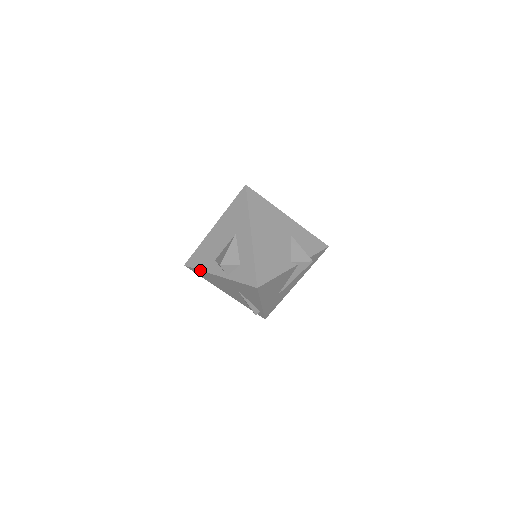
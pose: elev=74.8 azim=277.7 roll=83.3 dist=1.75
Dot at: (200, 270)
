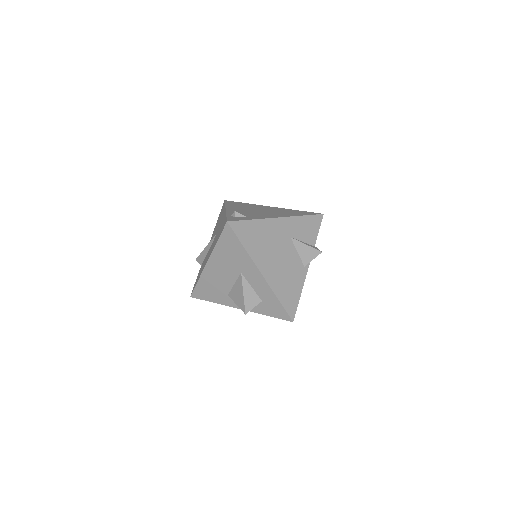
Dot at: occluded
